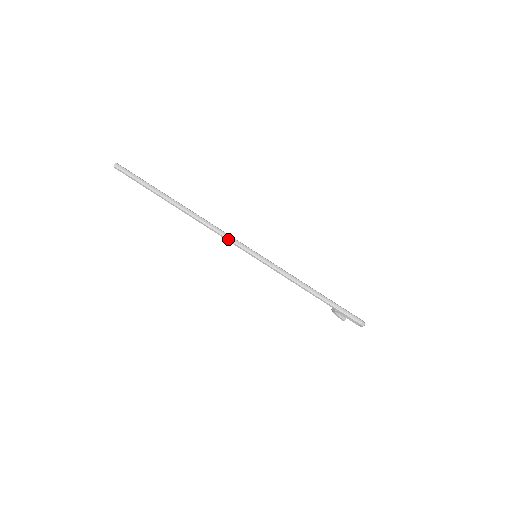
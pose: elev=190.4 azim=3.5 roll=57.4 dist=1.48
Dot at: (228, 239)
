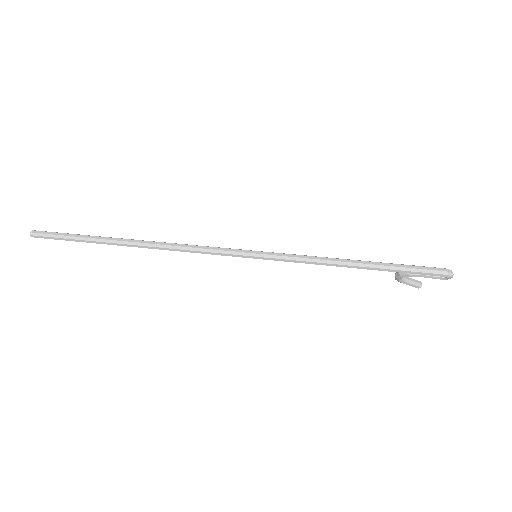
Dot at: (208, 252)
